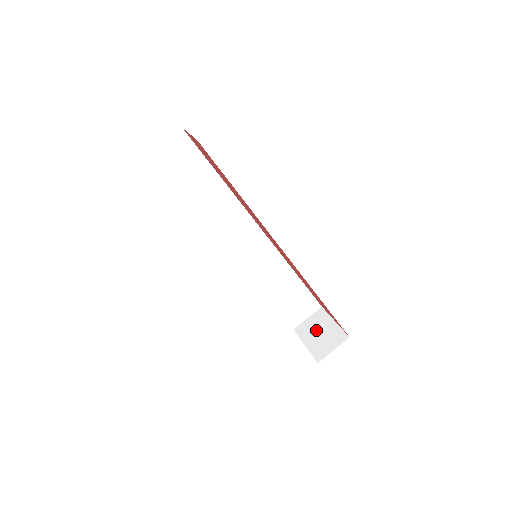
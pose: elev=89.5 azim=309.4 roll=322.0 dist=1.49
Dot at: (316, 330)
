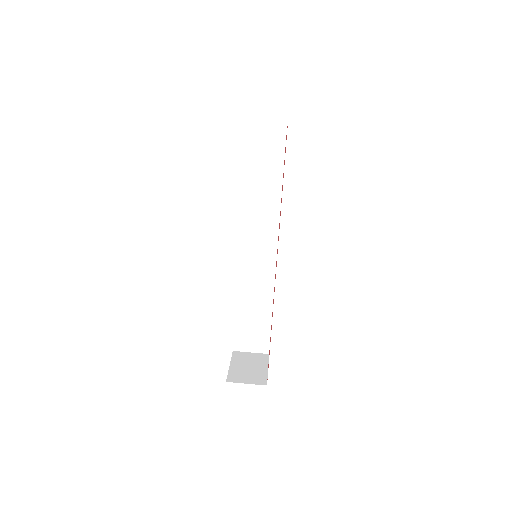
Dot at: (248, 363)
